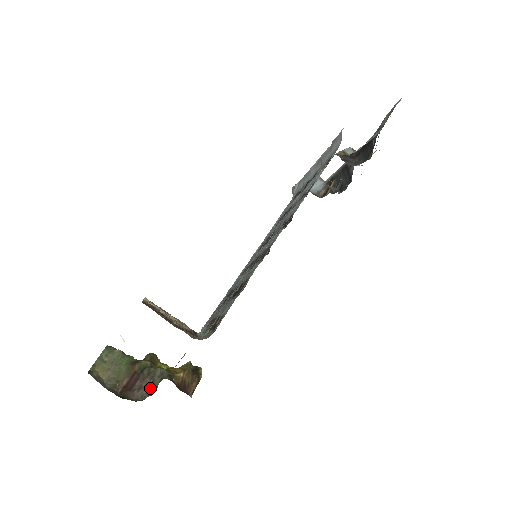
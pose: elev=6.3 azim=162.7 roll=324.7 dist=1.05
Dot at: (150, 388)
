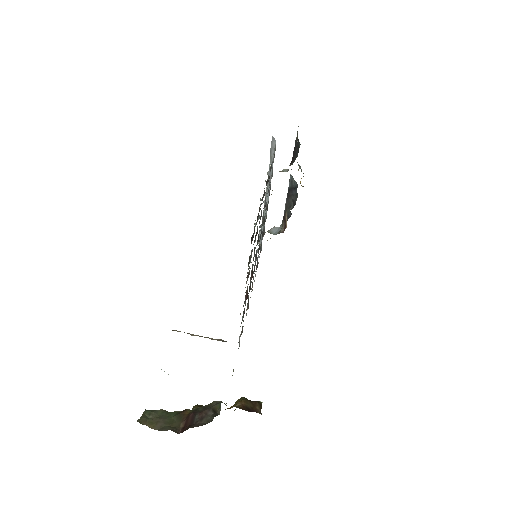
Dot at: (213, 413)
